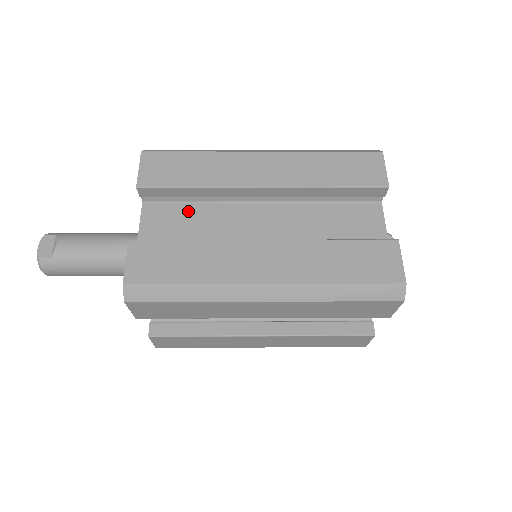
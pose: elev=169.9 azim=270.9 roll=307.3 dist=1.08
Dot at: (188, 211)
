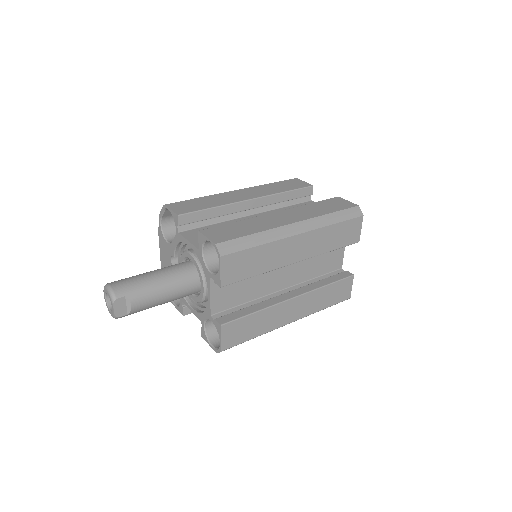
Dot at: occluded
